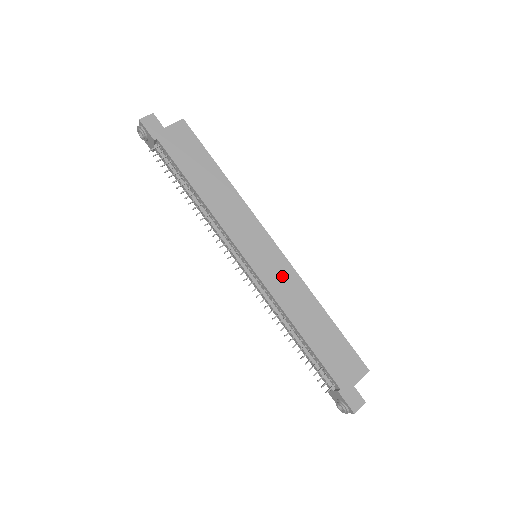
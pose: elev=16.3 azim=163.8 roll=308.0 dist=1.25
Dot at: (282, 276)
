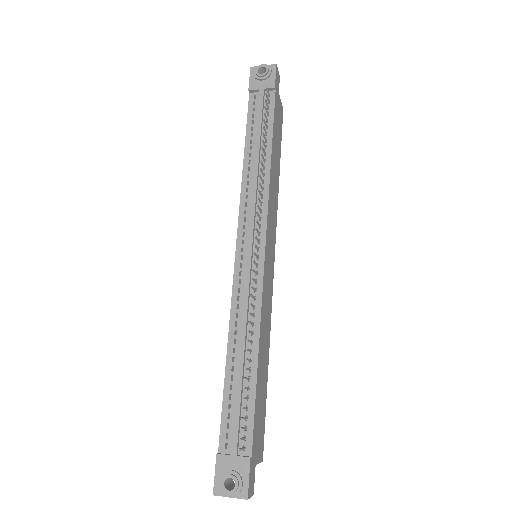
Dot at: (268, 295)
